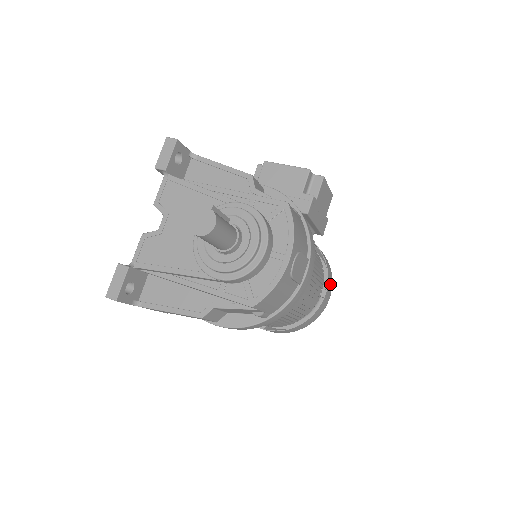
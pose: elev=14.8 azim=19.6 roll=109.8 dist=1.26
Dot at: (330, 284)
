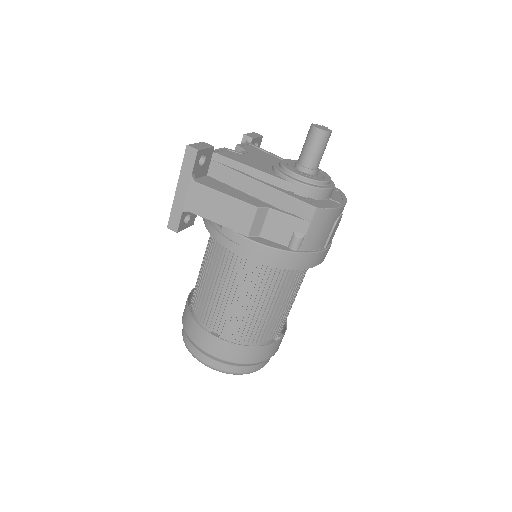
Dot at: occluded
